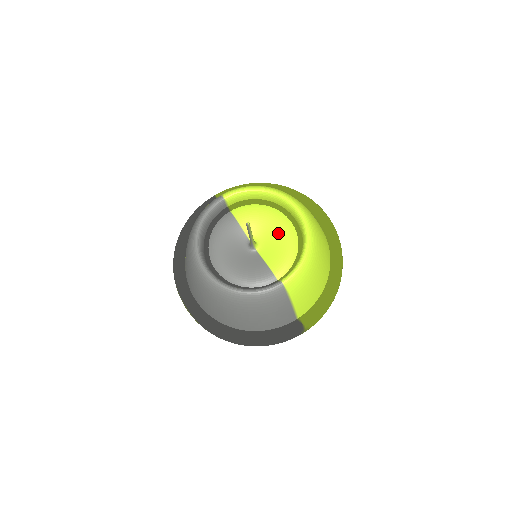
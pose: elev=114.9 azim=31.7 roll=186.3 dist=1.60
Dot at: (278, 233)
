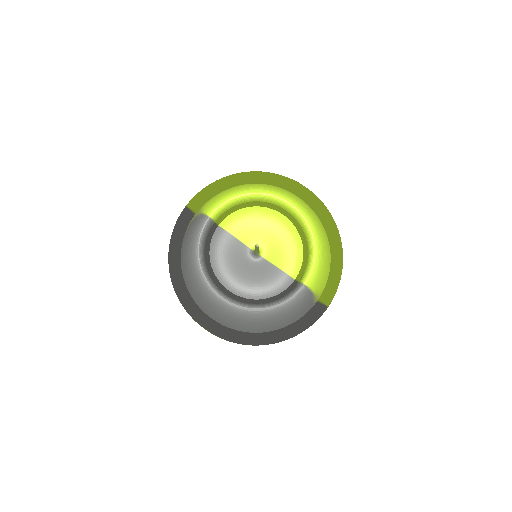
Dot at: (276, 232)
